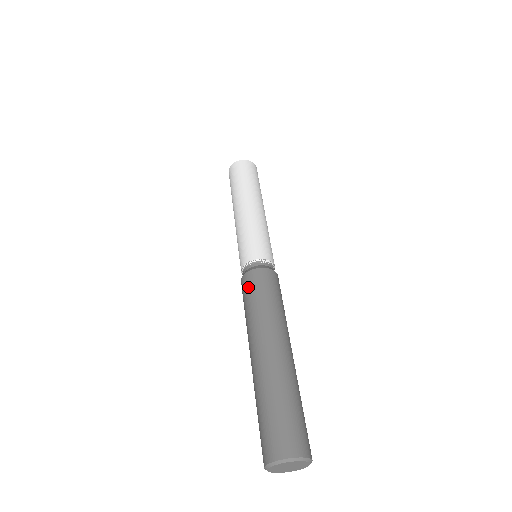
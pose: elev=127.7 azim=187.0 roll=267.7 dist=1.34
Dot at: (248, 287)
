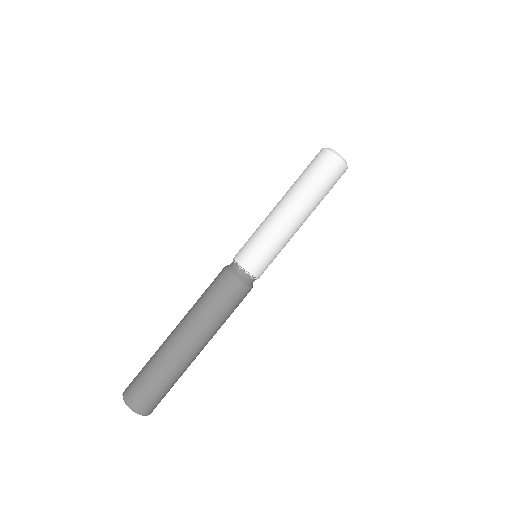
Dot at: (214, 279)
